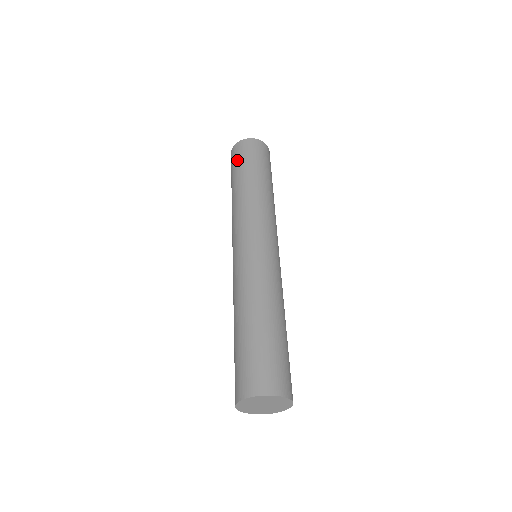
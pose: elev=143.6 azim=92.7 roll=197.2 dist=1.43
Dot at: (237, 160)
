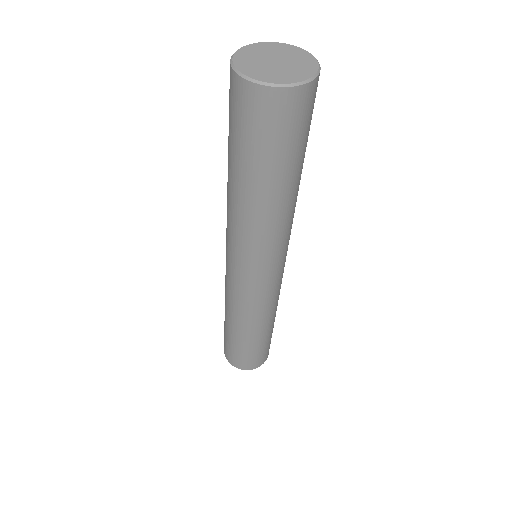
Dot at: (237, 130)
